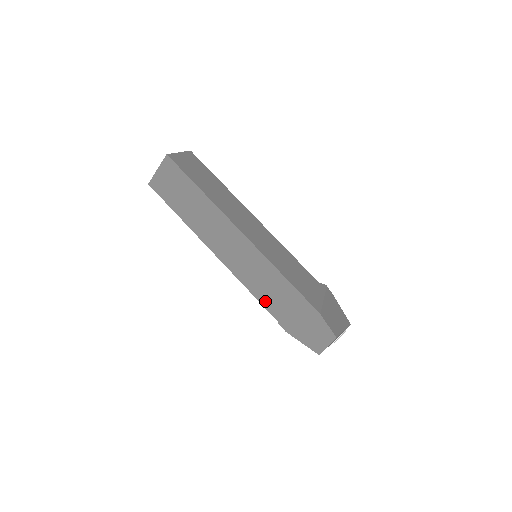
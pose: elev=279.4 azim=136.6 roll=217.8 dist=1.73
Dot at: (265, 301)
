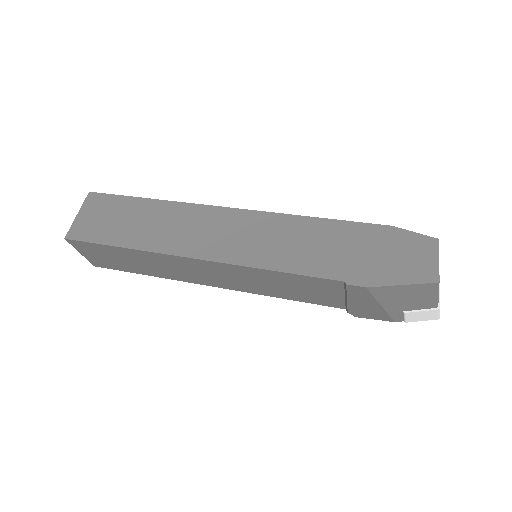
Dot at: (306, 267)
